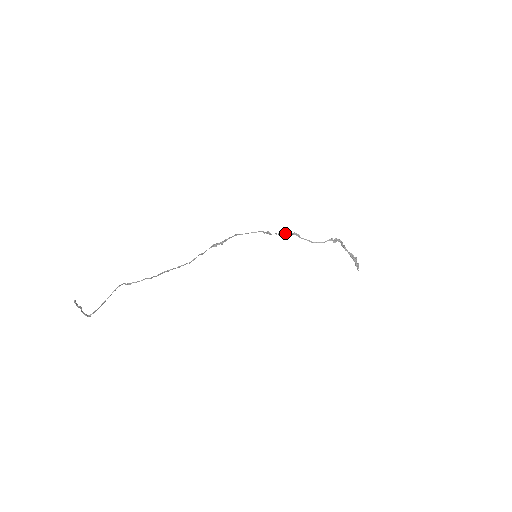
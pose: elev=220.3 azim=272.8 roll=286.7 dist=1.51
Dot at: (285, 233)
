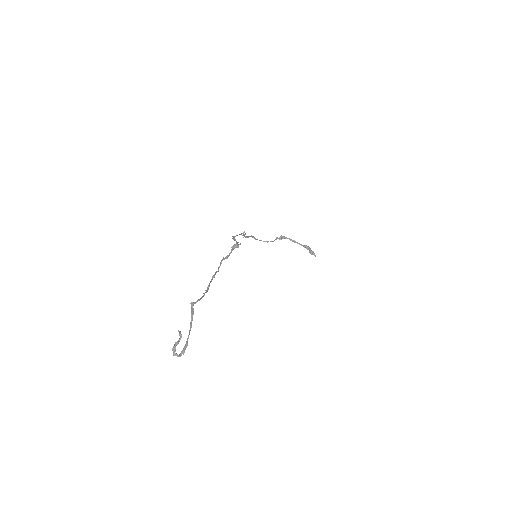
Dot at: occluded
